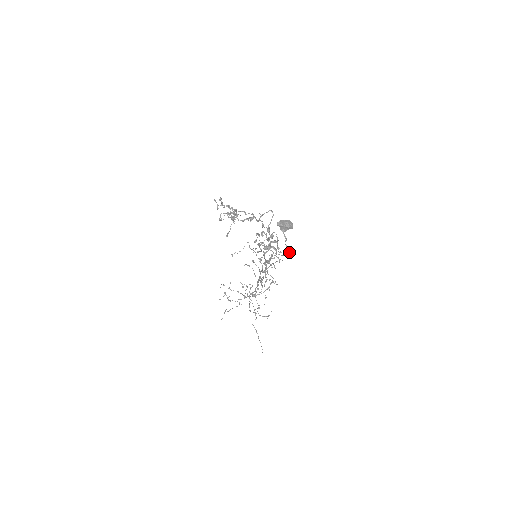
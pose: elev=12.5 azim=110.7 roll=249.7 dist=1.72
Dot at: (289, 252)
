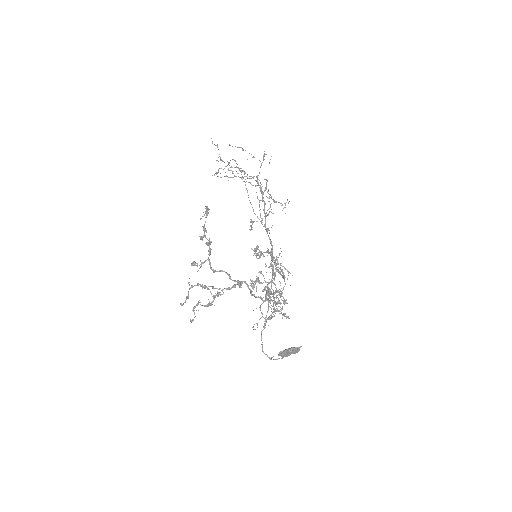
Dot at: occluded
